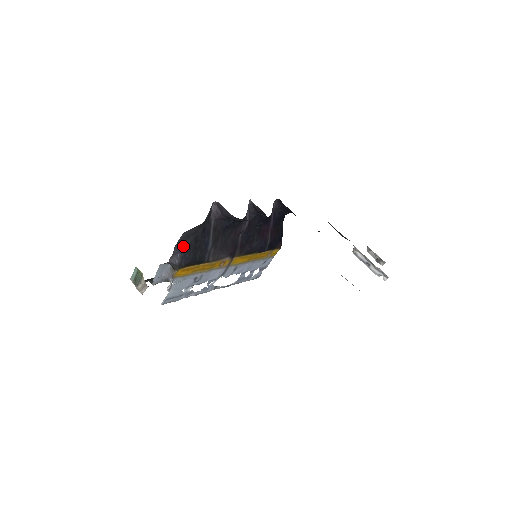
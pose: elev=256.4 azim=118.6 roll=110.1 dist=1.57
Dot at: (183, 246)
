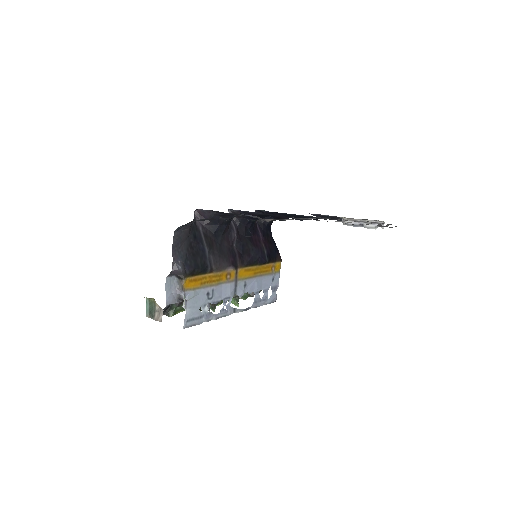
Dot at: (180, 252)
